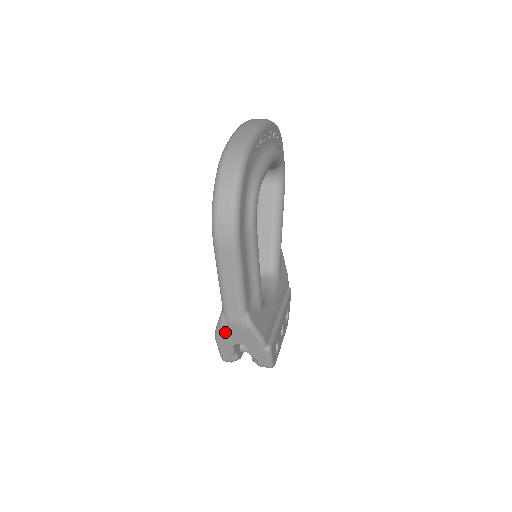
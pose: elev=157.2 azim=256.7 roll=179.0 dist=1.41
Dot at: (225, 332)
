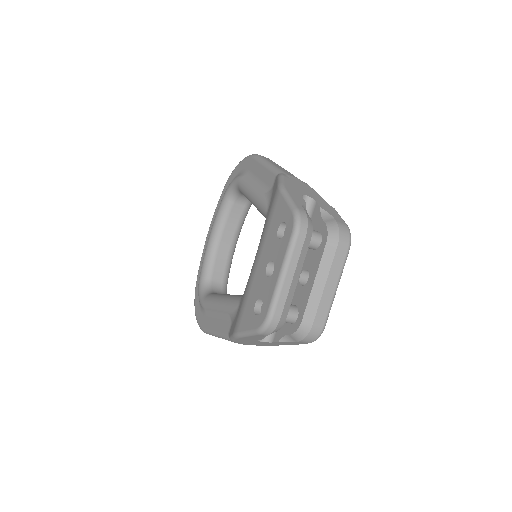
Dot at: (289, 182)
